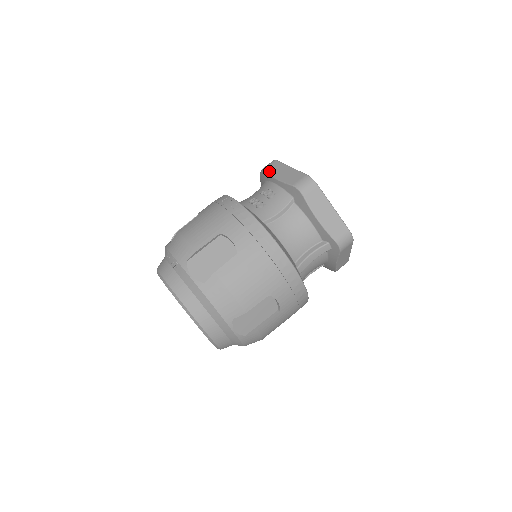
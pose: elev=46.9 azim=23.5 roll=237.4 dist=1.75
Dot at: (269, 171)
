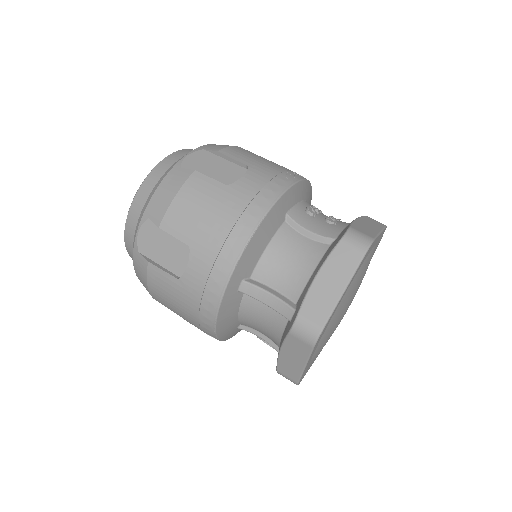
Dot at: (365, 217)
